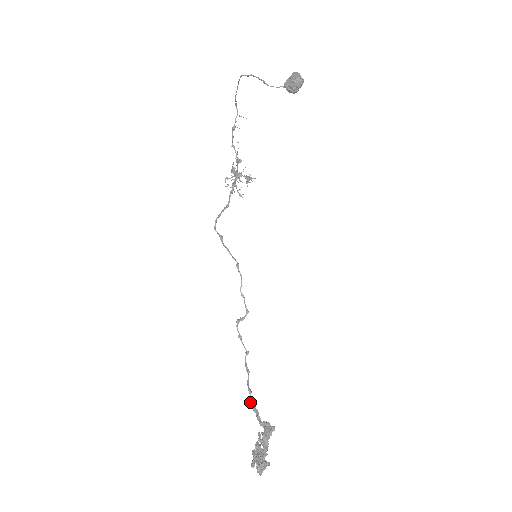
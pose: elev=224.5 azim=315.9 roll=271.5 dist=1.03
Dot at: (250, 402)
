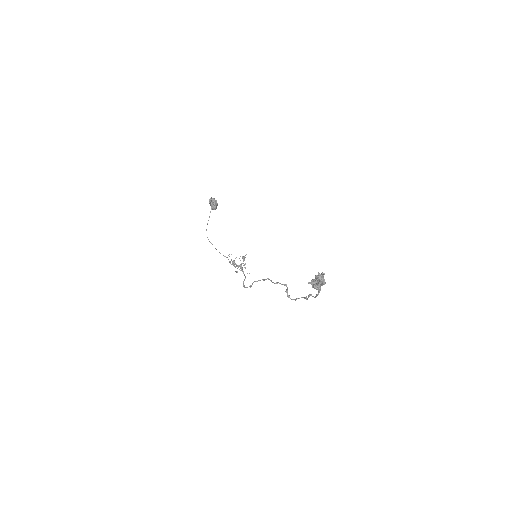
Dot at: (315, 297)
